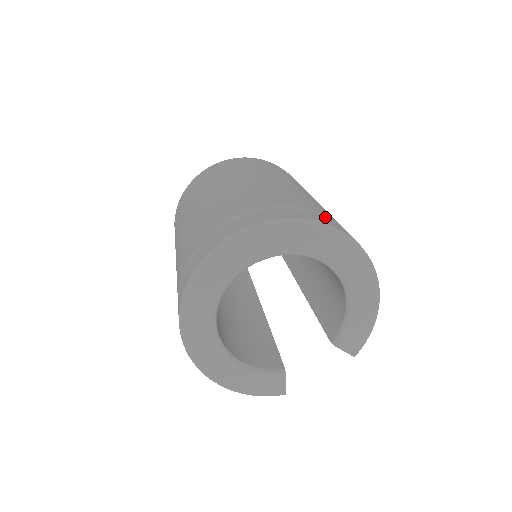
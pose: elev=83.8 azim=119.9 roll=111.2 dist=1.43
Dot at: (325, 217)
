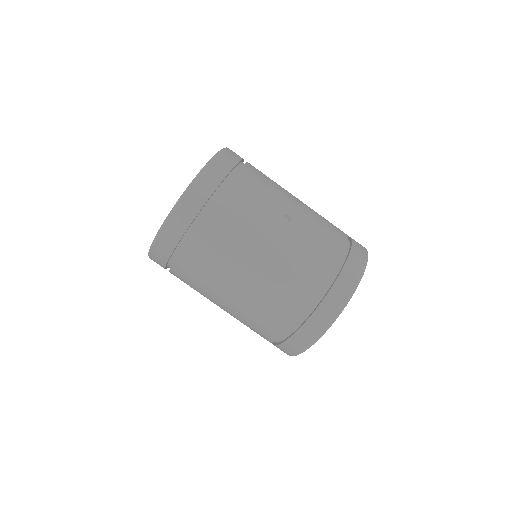
Dot at: (328, 295)
